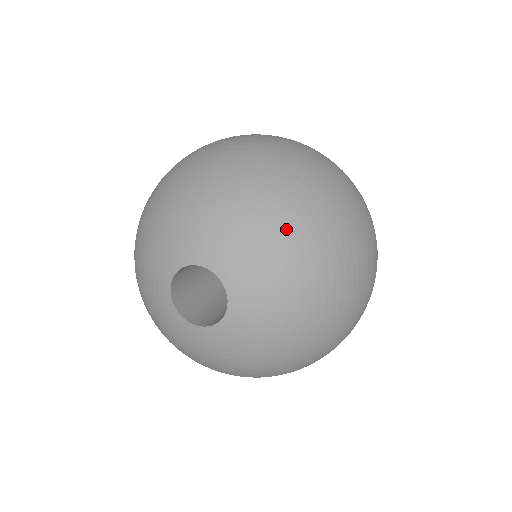
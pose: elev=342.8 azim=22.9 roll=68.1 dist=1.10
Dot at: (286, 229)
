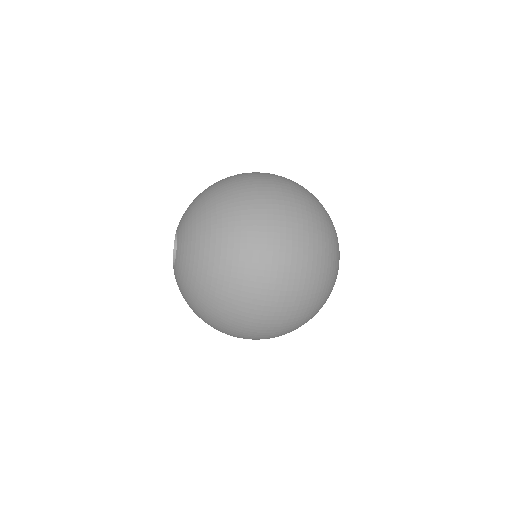
Dot at: (202, 192)
